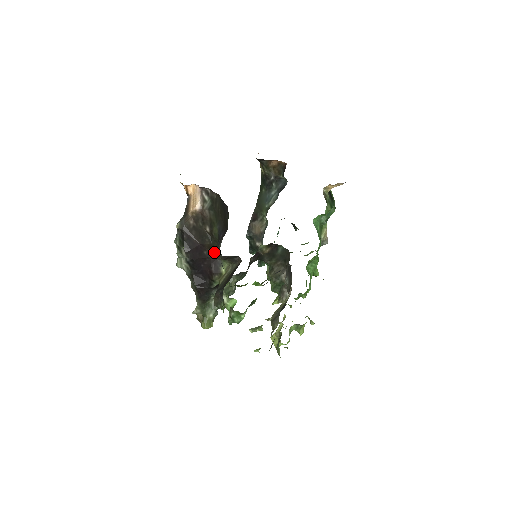
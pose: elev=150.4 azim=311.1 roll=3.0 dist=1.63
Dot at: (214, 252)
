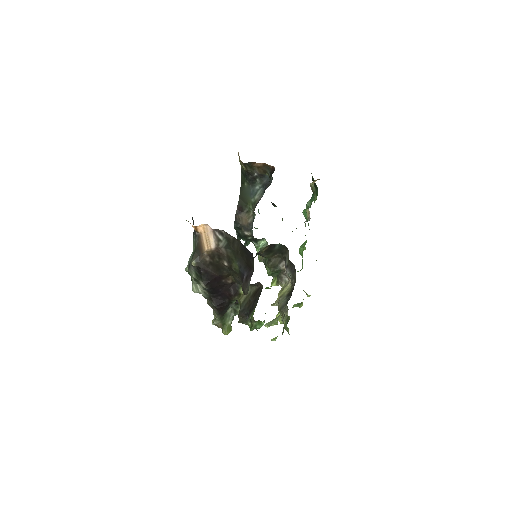
Dot at: (232, 280)
